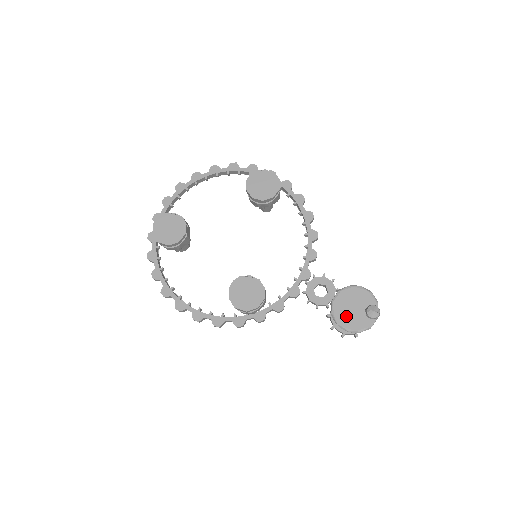
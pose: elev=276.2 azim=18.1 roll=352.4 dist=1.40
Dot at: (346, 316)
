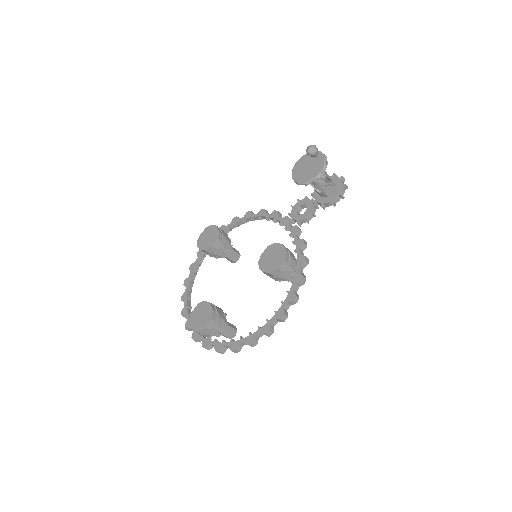
Dot at: (311, 173)
